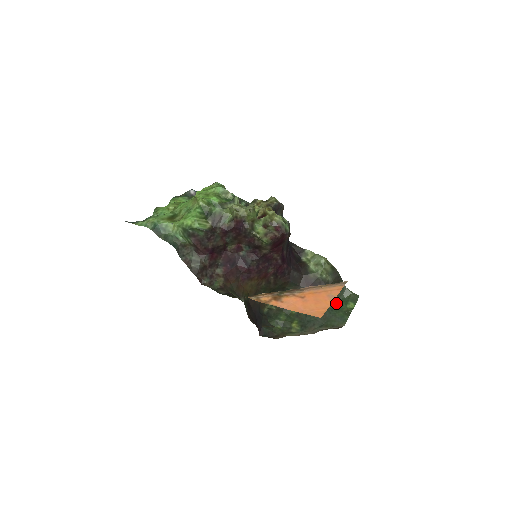
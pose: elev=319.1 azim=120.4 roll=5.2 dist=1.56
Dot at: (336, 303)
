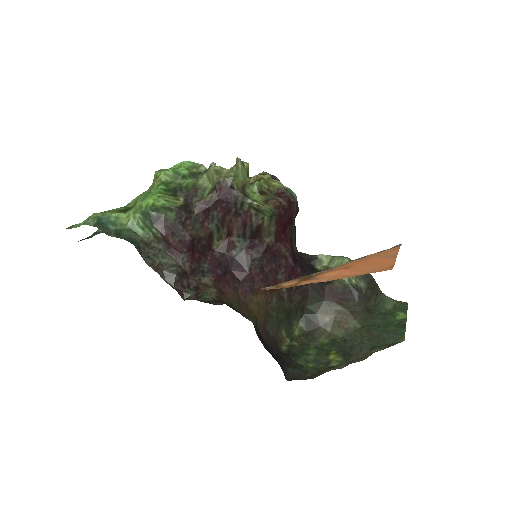
Dot at: (380, 317)
